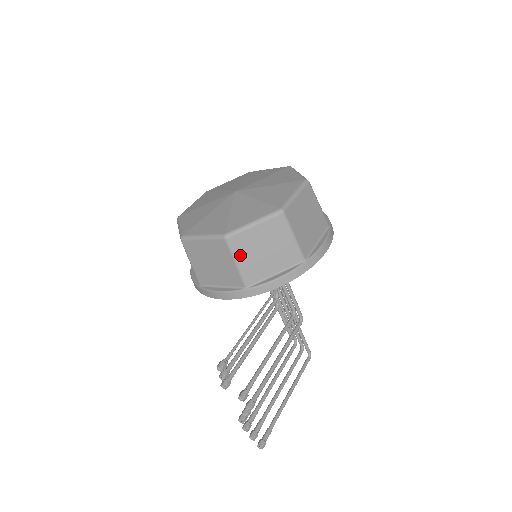
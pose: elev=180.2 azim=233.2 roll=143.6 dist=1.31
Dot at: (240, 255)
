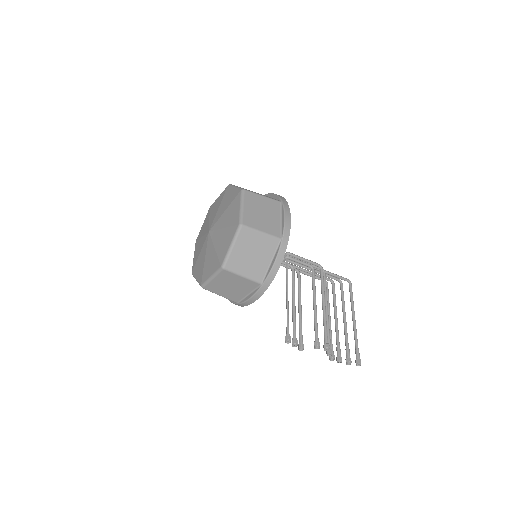
Dot at: (240, 270)
